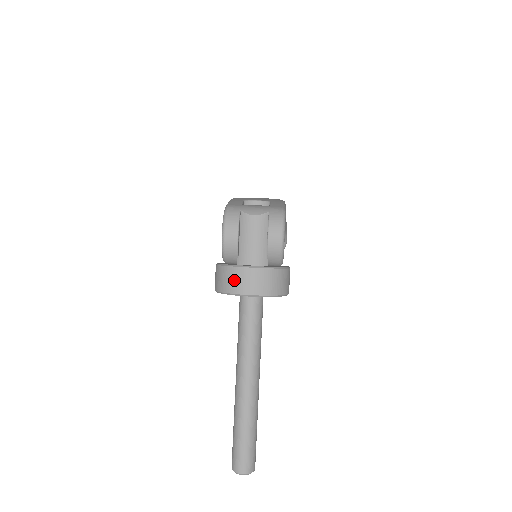
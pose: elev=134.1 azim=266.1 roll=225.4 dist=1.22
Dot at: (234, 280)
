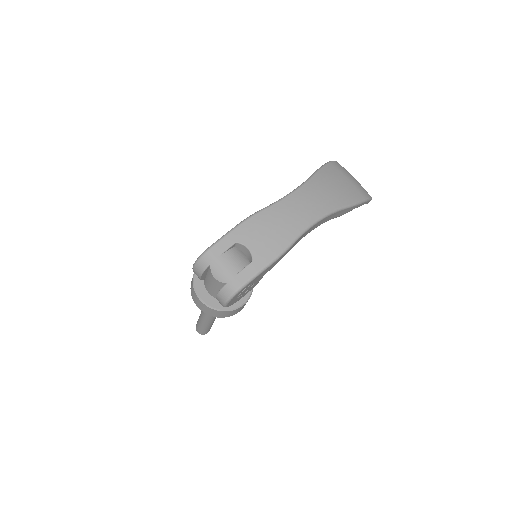
Dot at: (192, 292)
